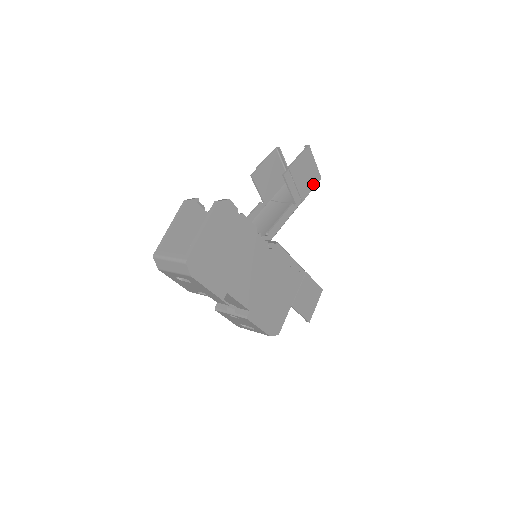
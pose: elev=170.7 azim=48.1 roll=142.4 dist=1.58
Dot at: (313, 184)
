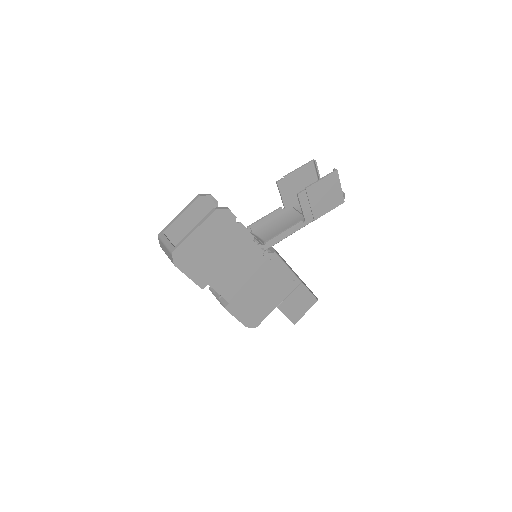
Dot at: (332, 206)
